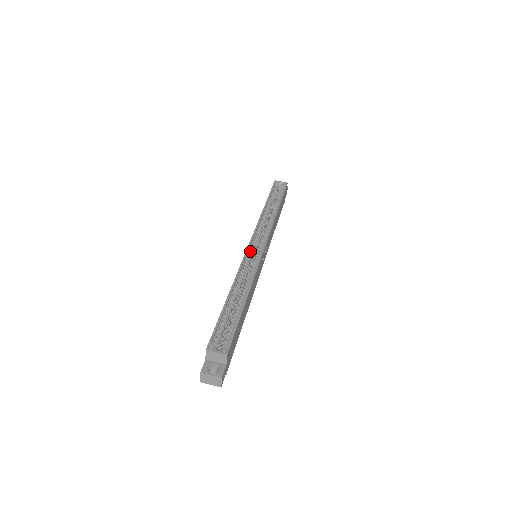
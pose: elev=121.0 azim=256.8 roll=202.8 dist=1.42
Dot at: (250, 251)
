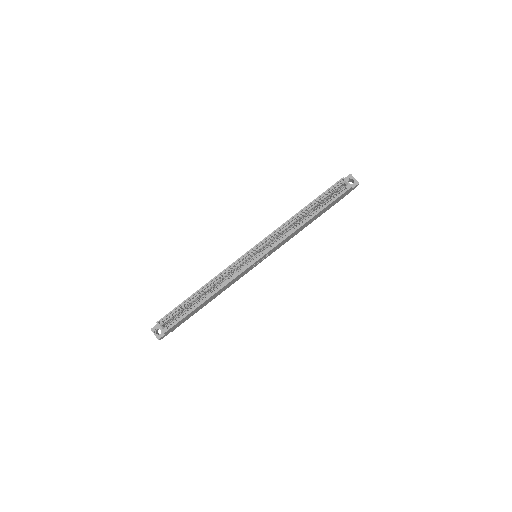
Dot at: (246, 256)
